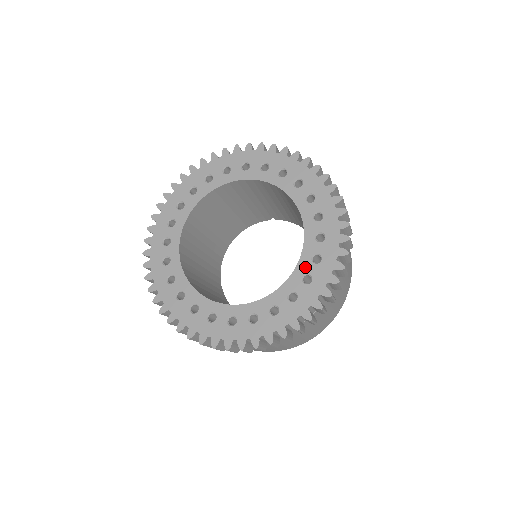
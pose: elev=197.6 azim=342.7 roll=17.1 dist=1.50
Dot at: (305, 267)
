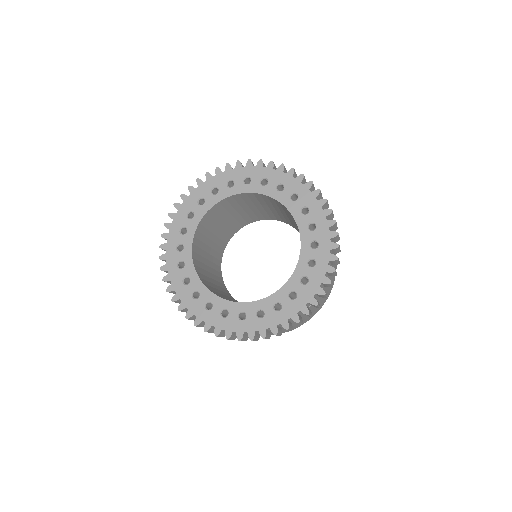
Dot at: (250, 309)
